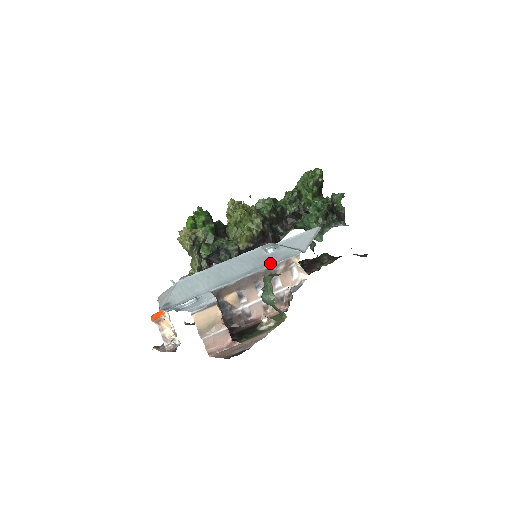
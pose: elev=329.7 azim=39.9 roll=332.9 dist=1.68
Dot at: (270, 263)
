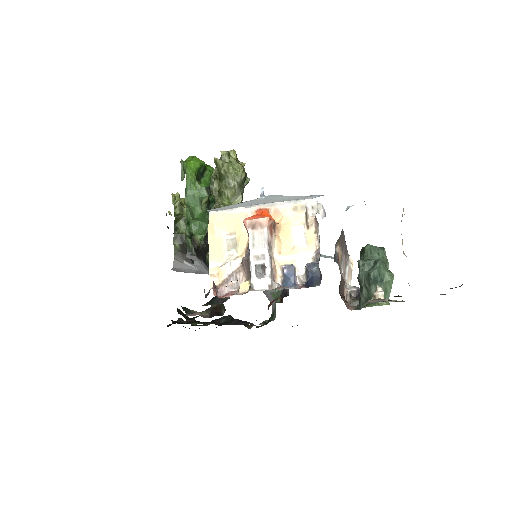
Dot at: occluded
